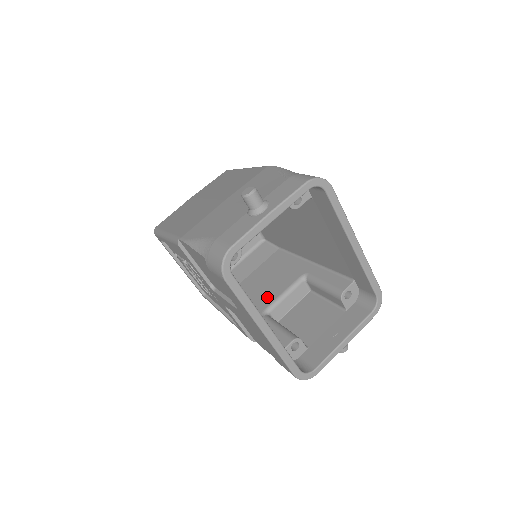
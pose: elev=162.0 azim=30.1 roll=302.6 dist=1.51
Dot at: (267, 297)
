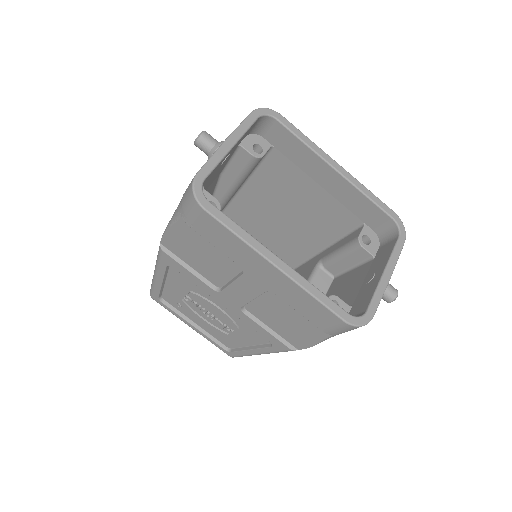
Dot at: occluded
